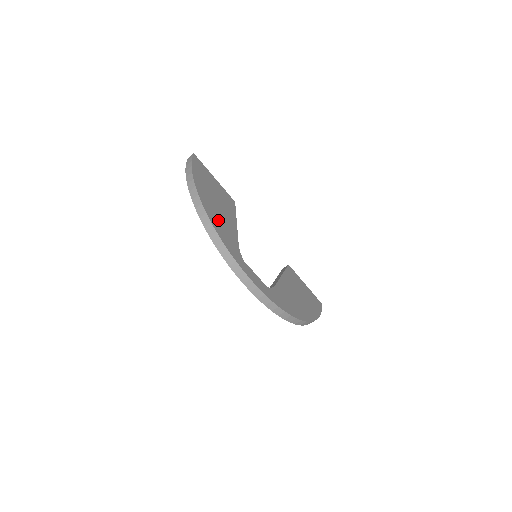
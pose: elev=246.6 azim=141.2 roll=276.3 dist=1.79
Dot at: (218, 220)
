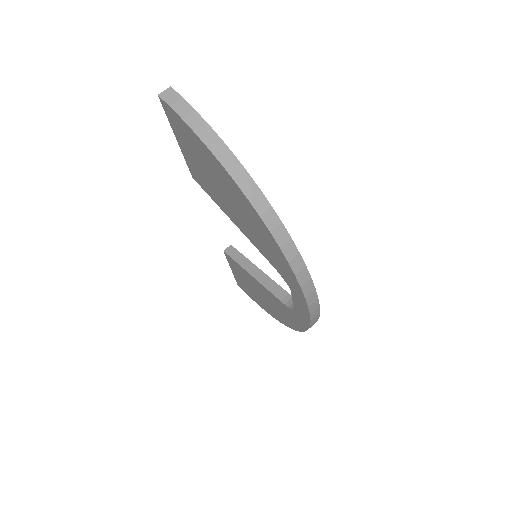
Dot at: occluded
